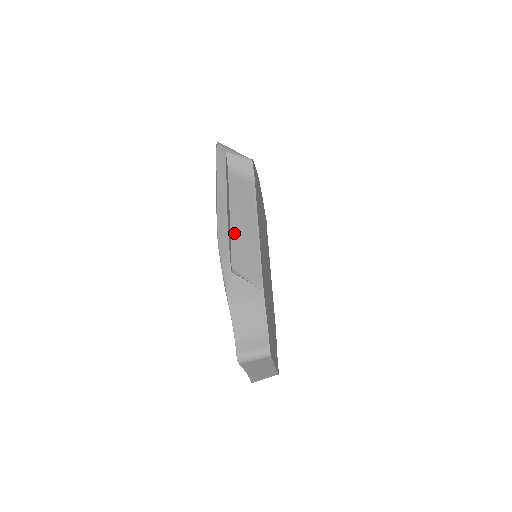
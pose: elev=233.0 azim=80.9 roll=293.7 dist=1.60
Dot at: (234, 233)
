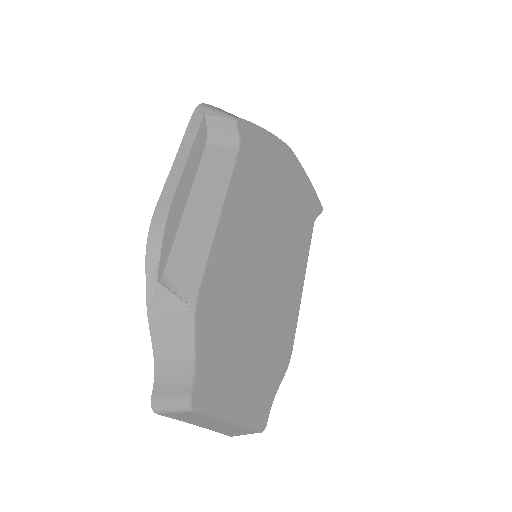
Dot at: (184, 226)
